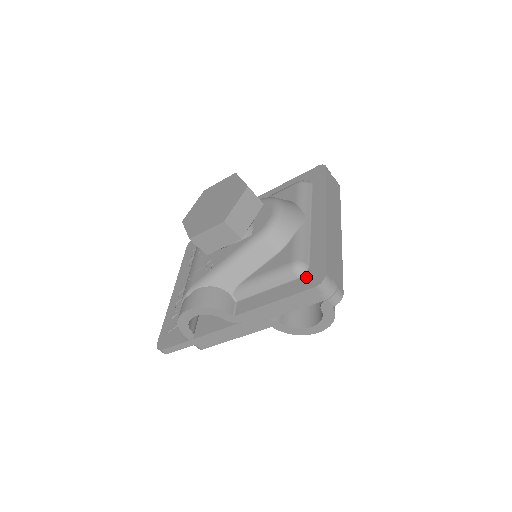
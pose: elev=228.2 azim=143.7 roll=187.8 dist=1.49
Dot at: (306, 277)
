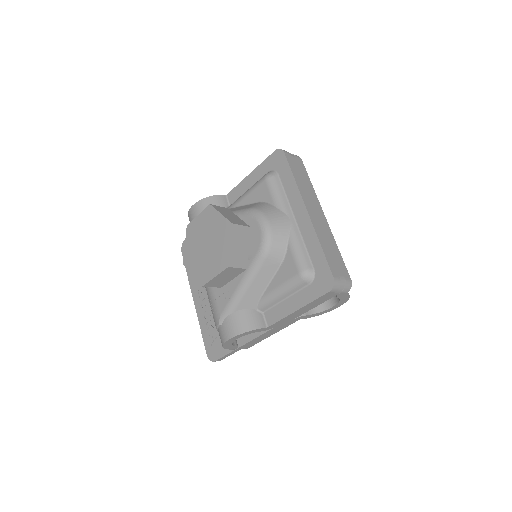
Dot at: (317, 282)
